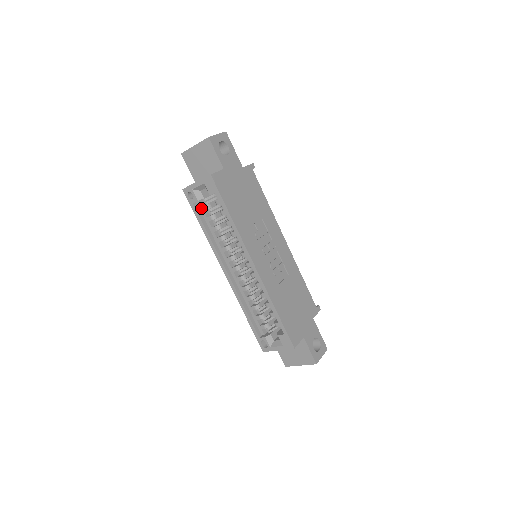
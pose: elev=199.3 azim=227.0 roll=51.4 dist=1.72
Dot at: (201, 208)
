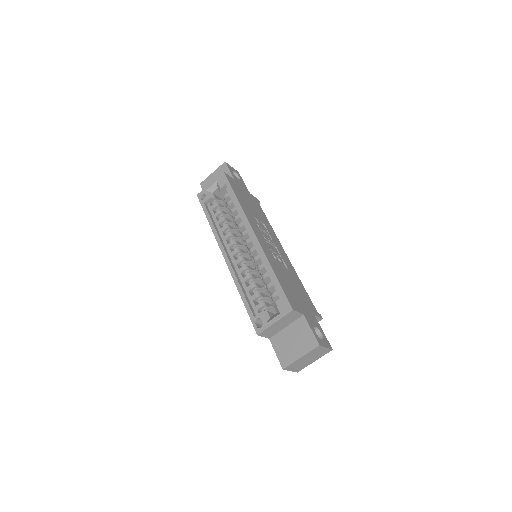
Dot at: (210, 208)
